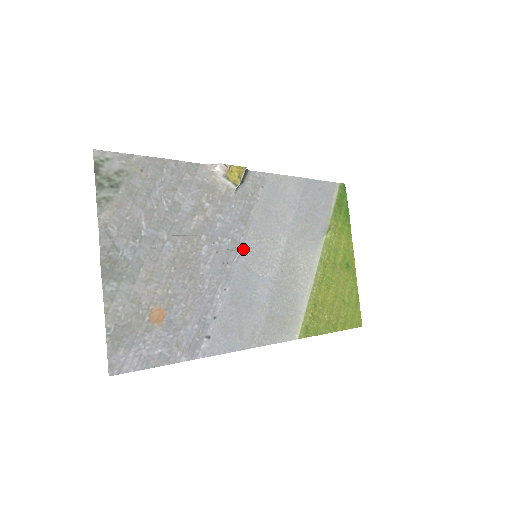
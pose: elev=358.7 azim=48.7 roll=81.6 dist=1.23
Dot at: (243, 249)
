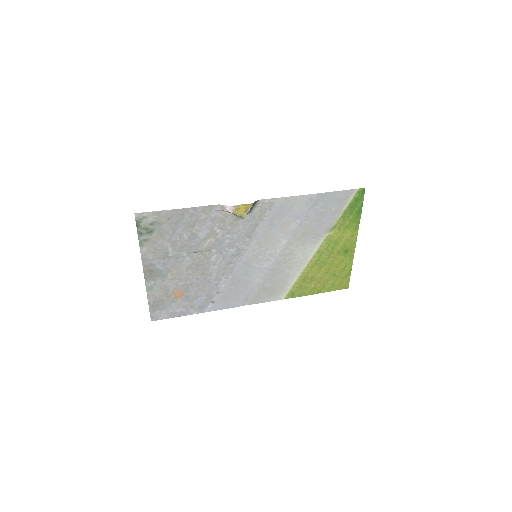
Dot at: (246, 253)
